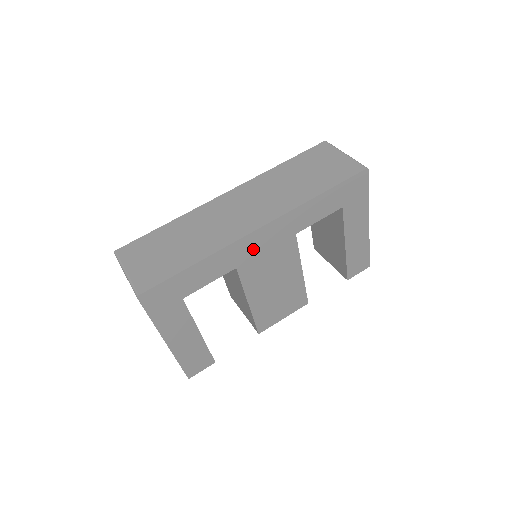
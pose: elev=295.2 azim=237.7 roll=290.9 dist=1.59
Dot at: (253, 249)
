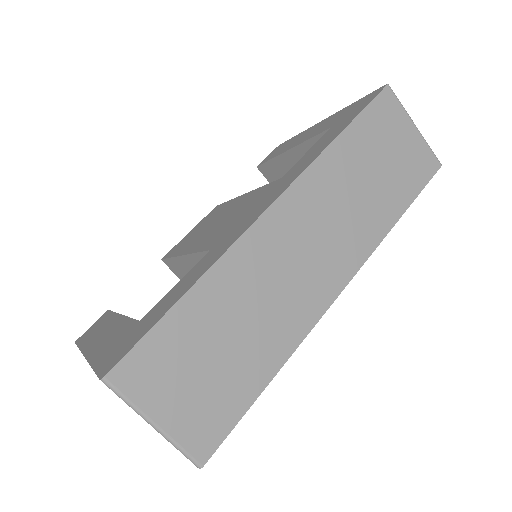
Dot at: occluded
